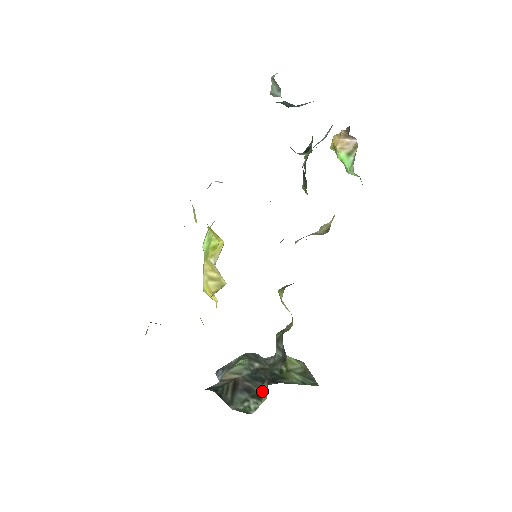
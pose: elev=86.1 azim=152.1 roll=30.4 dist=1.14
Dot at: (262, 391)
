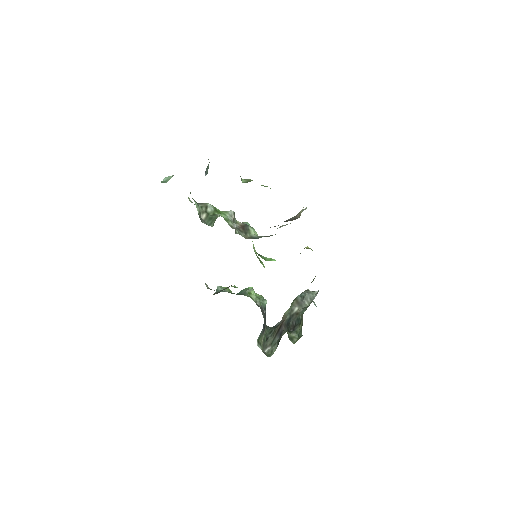
Dot at: (279, 340)
